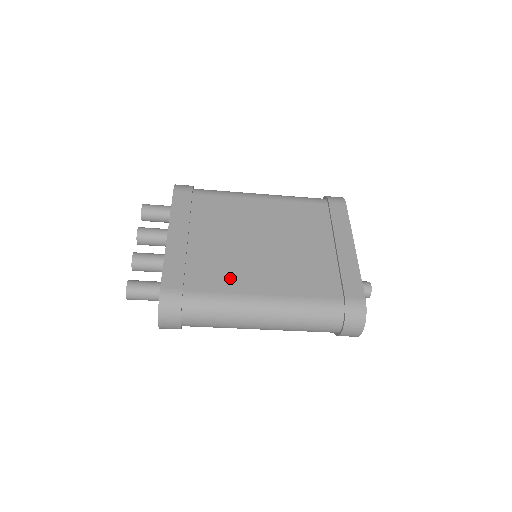
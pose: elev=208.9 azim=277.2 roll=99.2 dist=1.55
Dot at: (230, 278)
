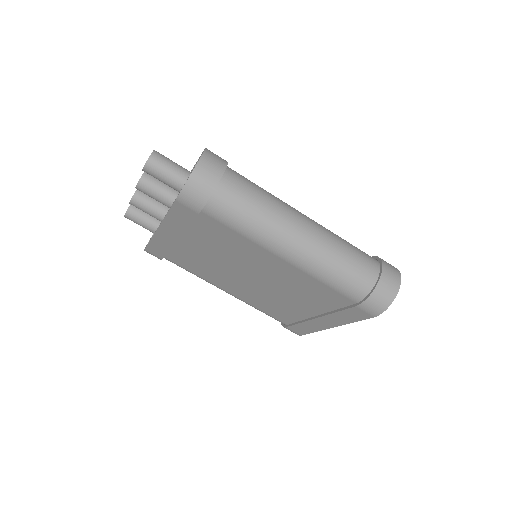
Dot at: occluded
